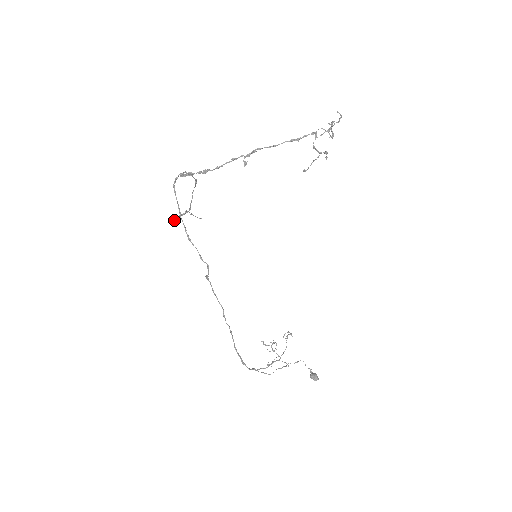
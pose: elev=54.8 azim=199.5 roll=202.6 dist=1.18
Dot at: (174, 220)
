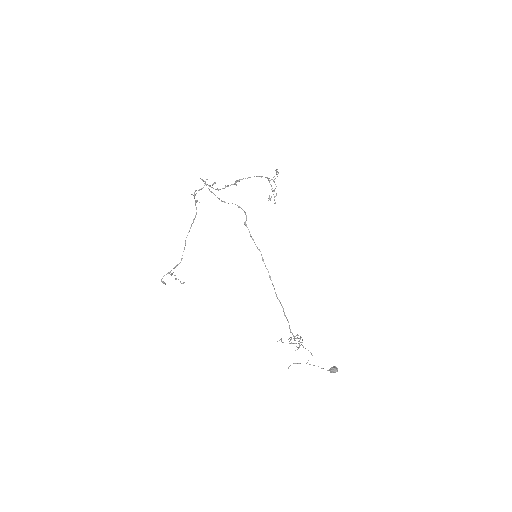
Dot at: (163, 281)
